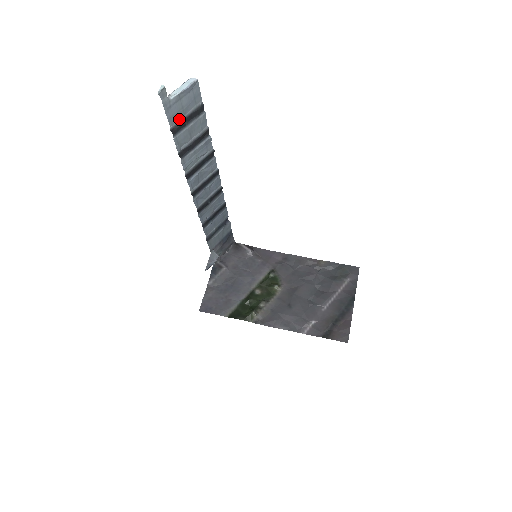
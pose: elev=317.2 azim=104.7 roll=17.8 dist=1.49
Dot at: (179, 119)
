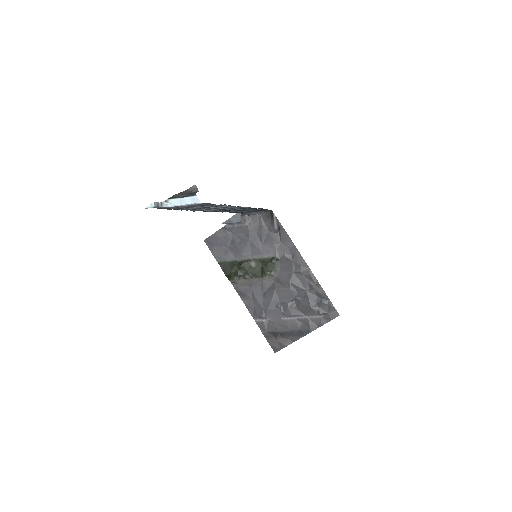
Dot at: (179, 207)
